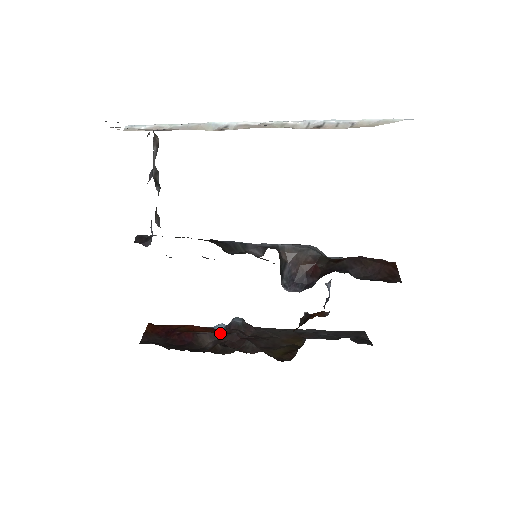
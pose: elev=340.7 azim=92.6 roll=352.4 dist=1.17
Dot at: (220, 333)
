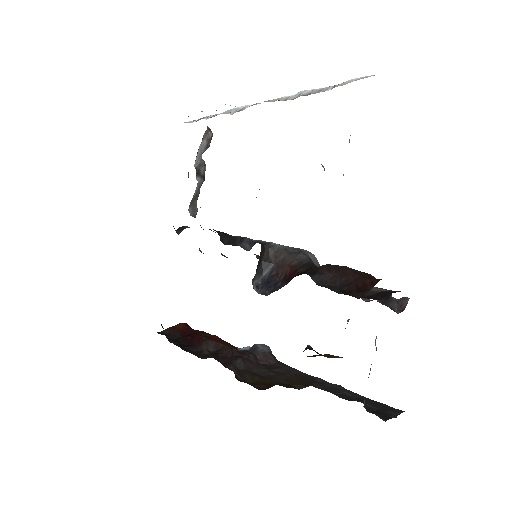
Dot at: (224, 345)
